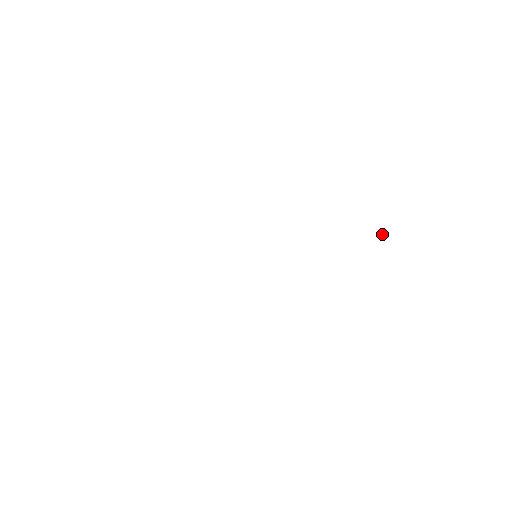
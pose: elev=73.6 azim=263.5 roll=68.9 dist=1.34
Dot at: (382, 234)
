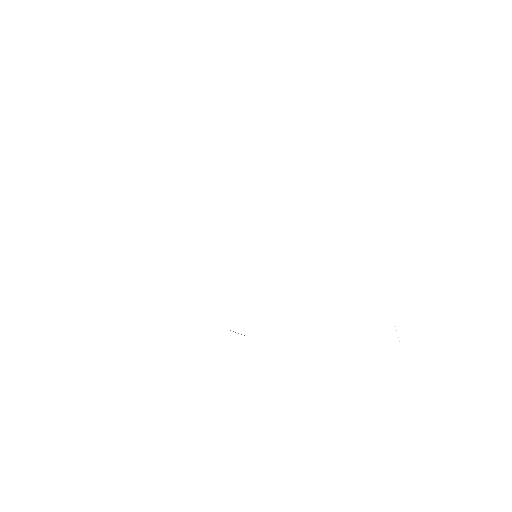
Dot at: occluded
